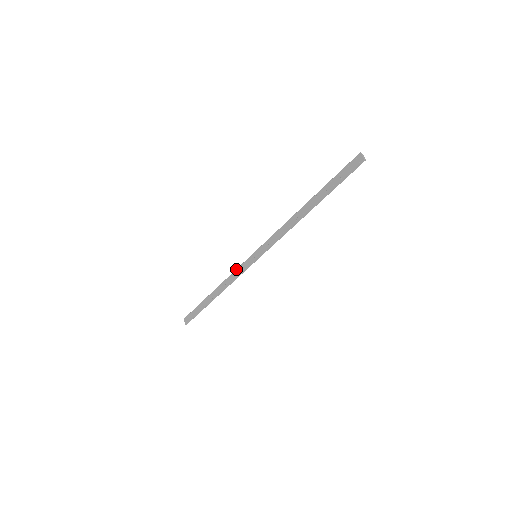
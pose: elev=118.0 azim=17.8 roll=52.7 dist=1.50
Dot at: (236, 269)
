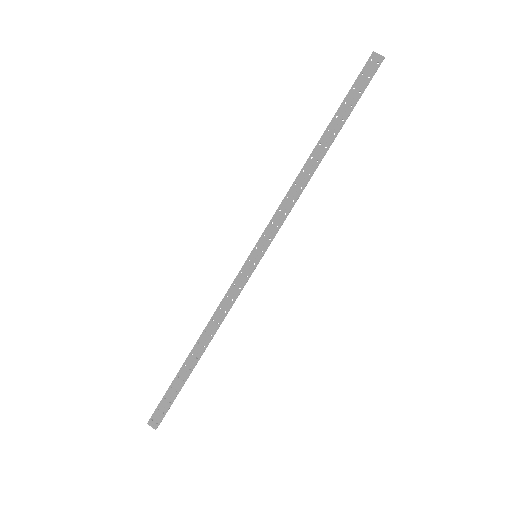
Dot at: occluded
